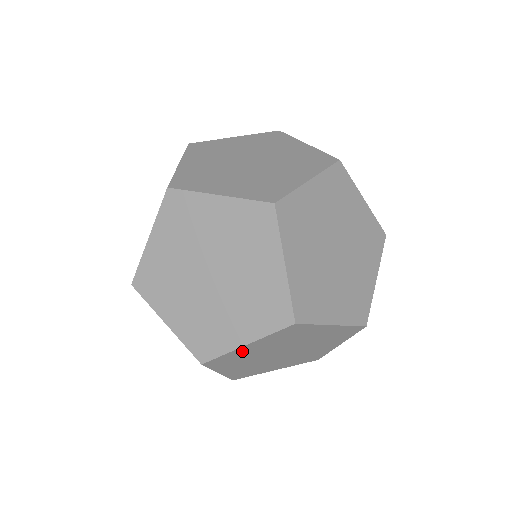
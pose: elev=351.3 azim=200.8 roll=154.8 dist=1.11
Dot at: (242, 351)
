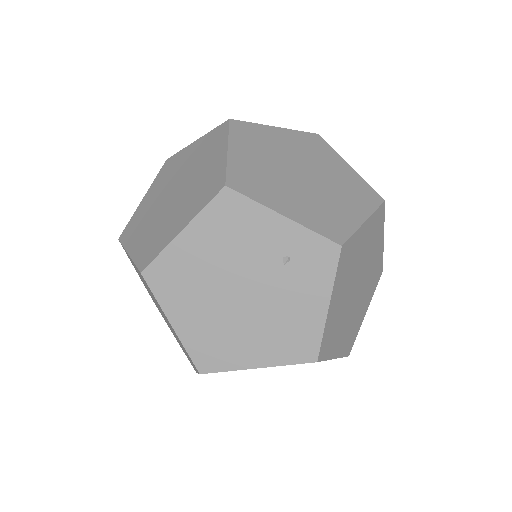
Dot at: (358, 239)
